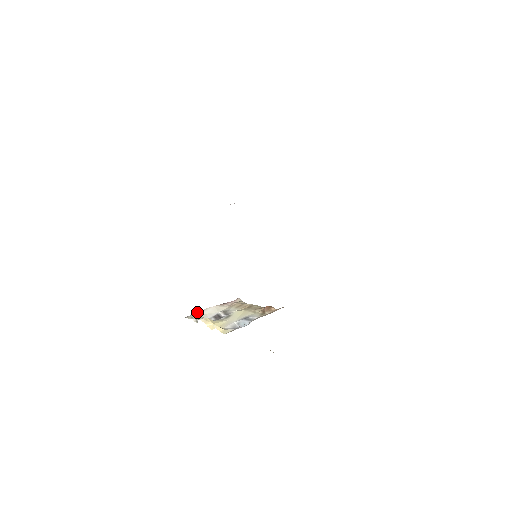
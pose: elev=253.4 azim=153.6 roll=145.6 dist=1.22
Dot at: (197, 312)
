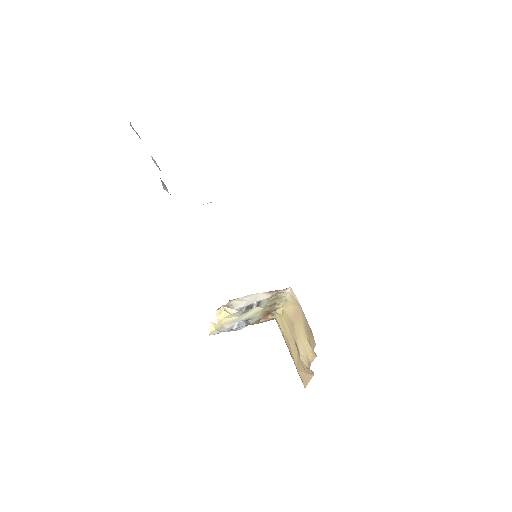
Dot at: occluded
